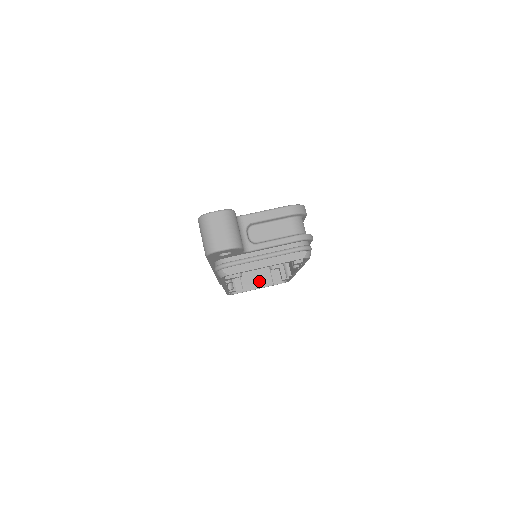
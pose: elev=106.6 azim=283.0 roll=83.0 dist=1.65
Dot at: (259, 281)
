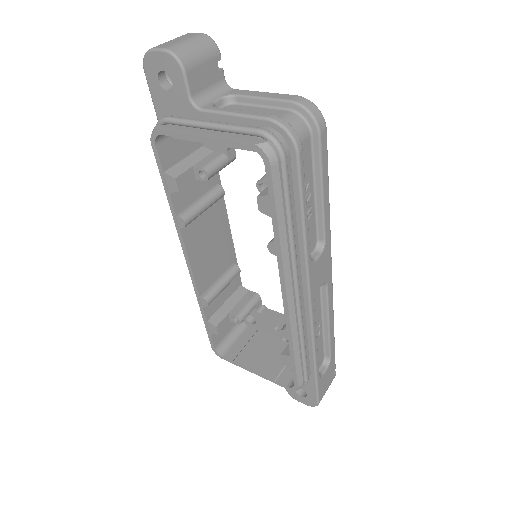
Dot at: (263, 363)
